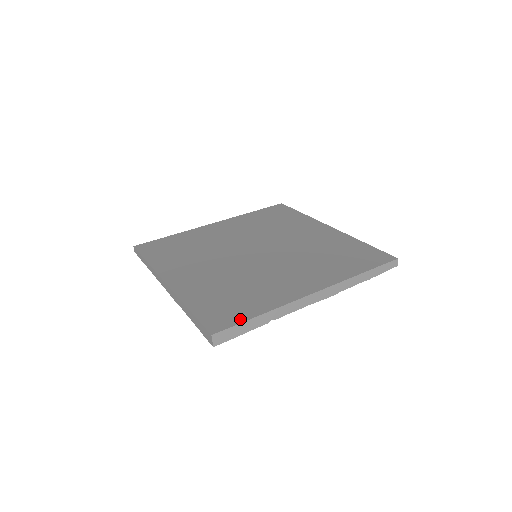
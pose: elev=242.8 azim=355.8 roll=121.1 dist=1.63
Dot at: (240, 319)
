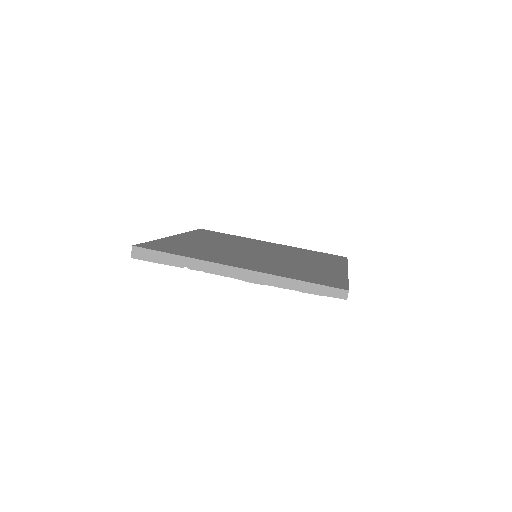
Dot at: (162, 250)
